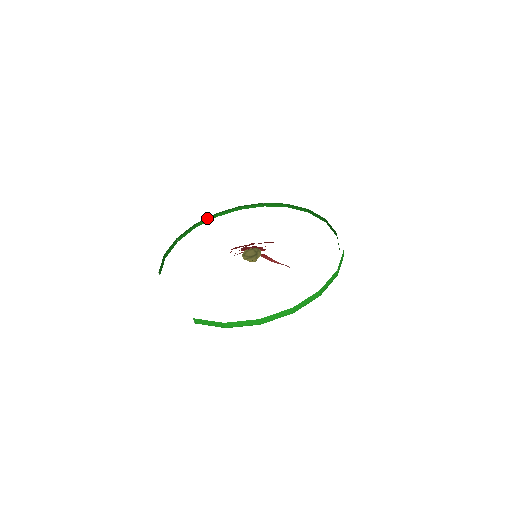
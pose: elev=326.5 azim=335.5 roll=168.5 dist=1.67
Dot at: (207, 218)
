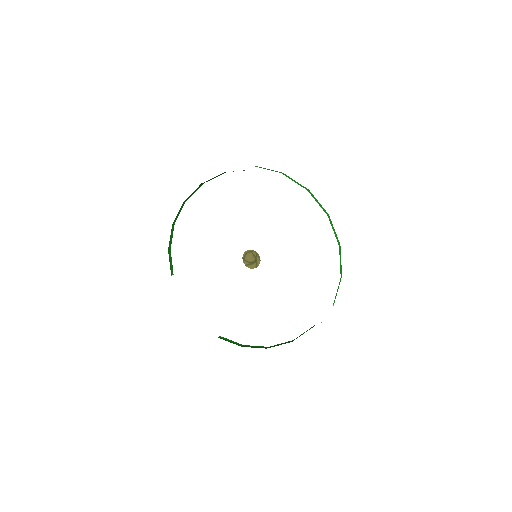
Dot at: occluded
